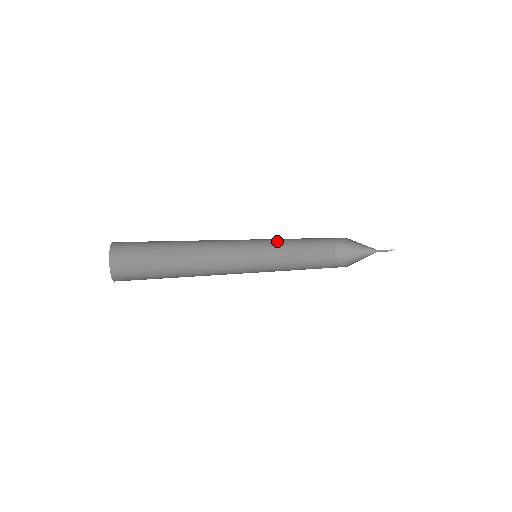
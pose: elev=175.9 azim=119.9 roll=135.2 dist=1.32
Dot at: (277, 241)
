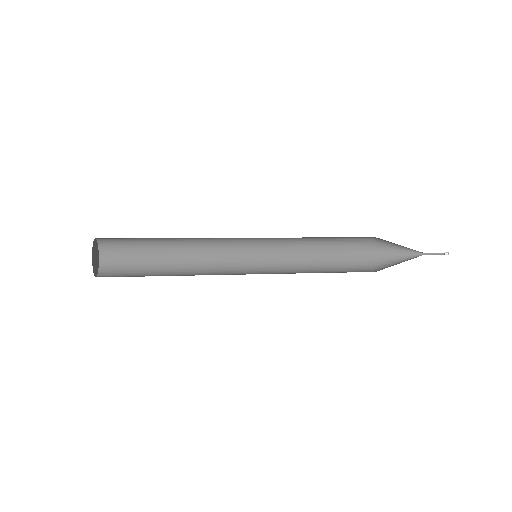
Dot at: (285, 248)
